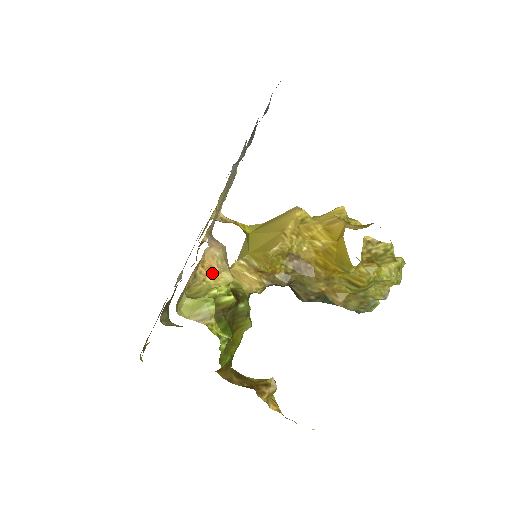
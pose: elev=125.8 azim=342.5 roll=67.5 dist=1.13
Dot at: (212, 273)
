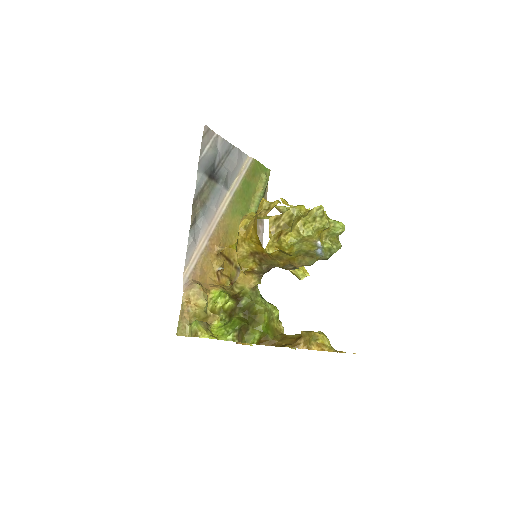
Dot at: (195, 304)
